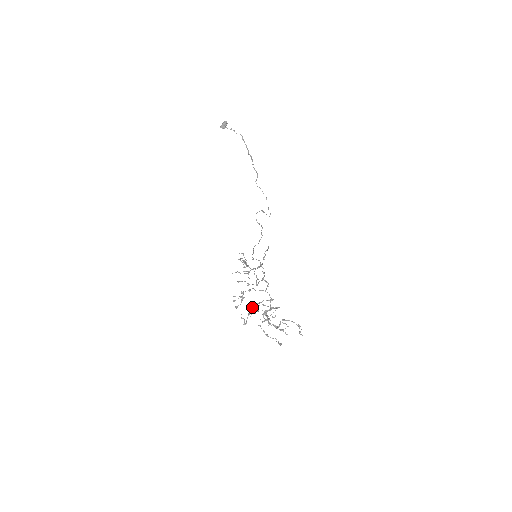
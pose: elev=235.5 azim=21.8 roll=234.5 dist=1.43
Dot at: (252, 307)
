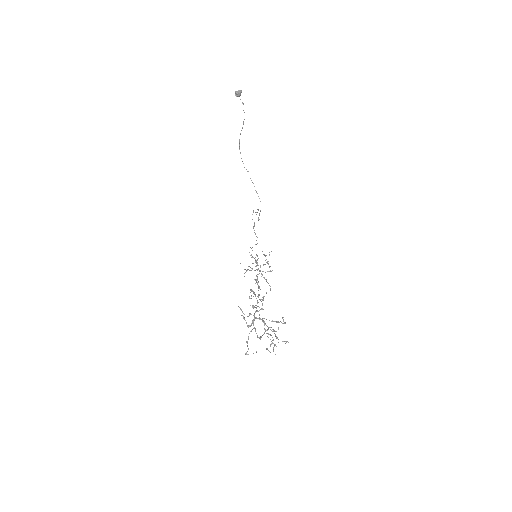
Dot at: (256, 311)
